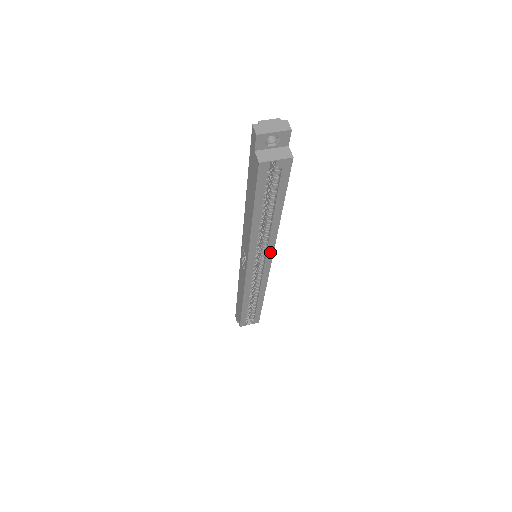
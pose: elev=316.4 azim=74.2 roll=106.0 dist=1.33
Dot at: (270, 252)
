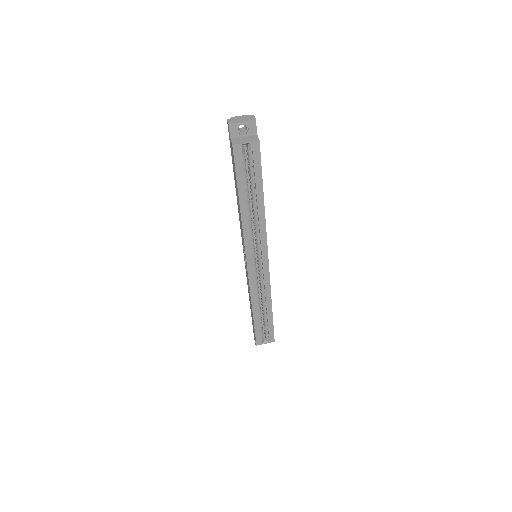
Dot at: (264, 246)
